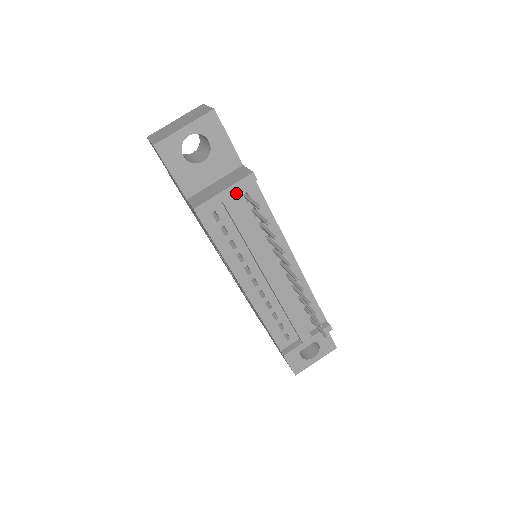
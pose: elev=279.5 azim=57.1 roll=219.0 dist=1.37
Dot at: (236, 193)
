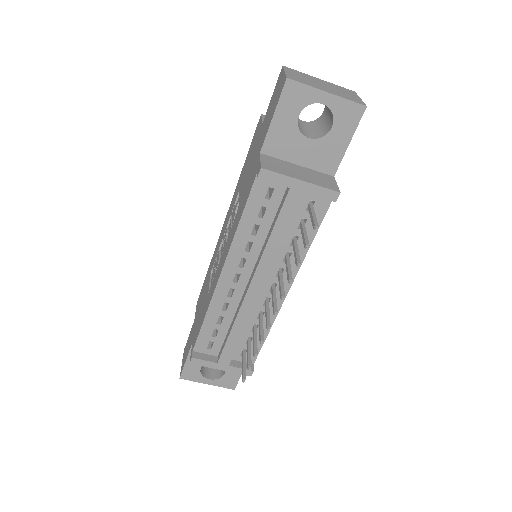
Dot at: (306, 193)
